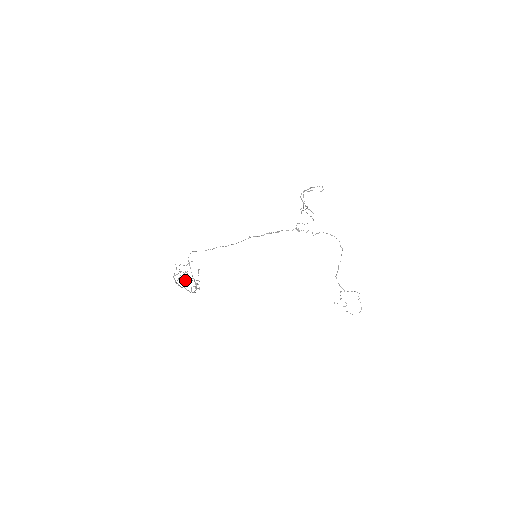
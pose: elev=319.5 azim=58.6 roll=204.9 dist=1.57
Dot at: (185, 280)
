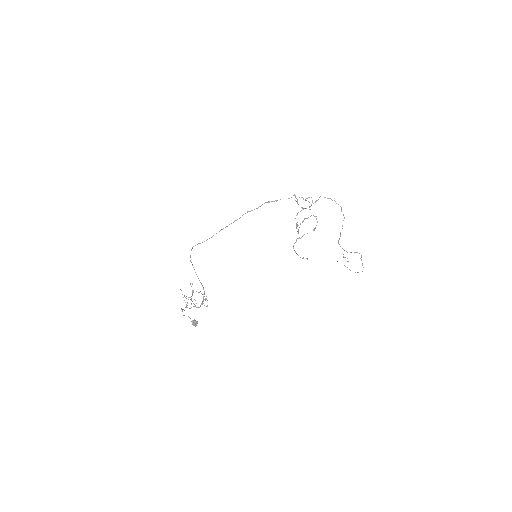
Dot at: (193, 325)
